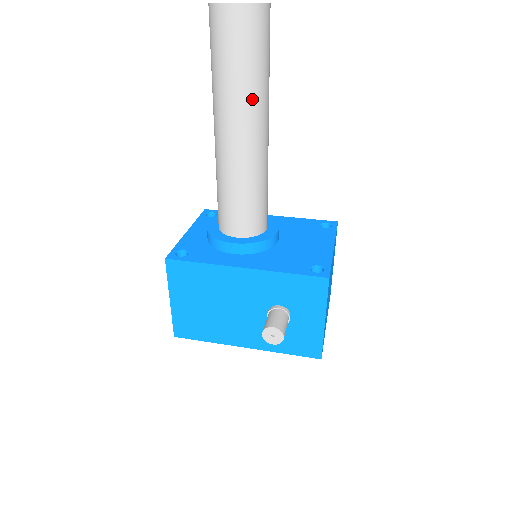
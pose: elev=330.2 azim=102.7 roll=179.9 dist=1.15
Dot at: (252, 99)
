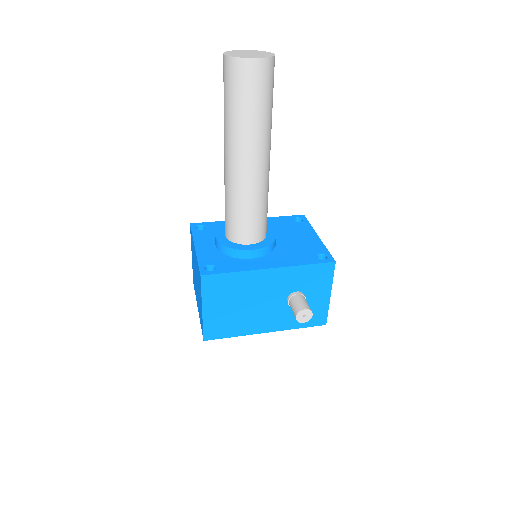
Dot at: (266, 132)
